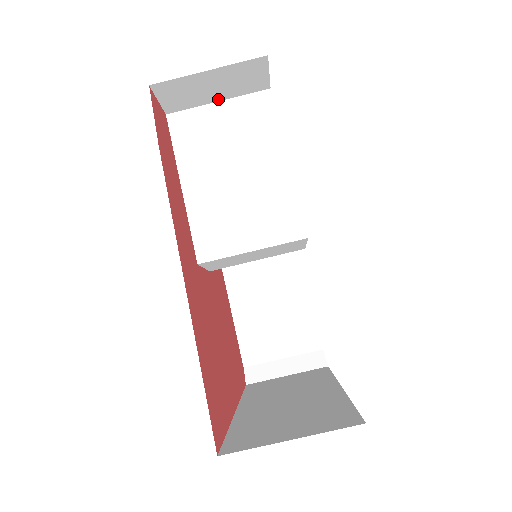
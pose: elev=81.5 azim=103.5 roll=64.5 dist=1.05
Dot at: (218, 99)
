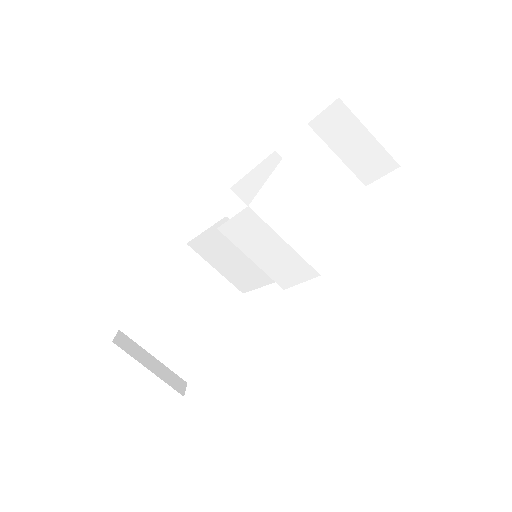
Dot at: (340, 155)
